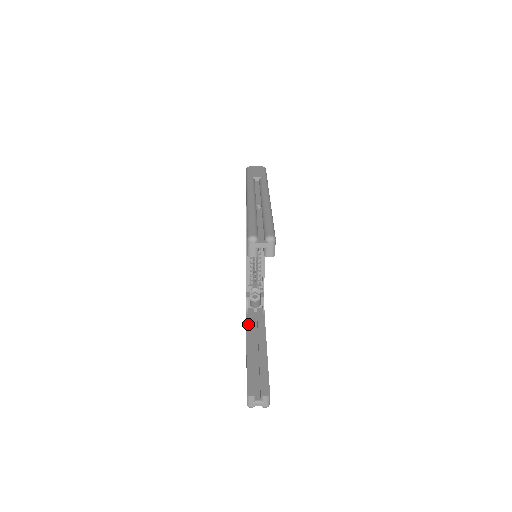
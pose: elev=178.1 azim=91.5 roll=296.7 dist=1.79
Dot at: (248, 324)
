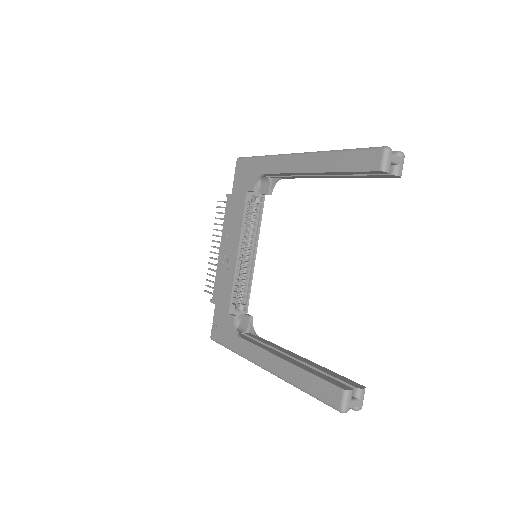
Dot at: (254, 343)
